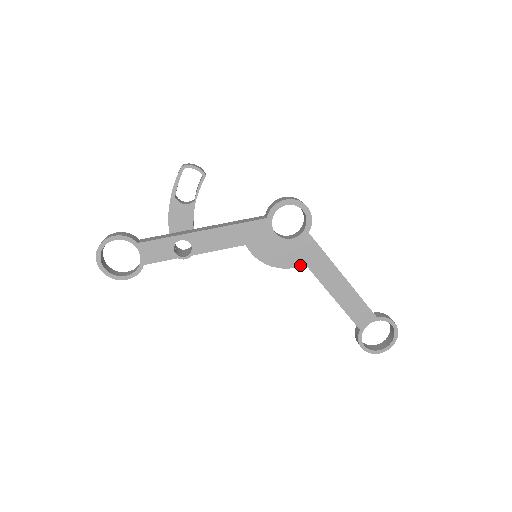
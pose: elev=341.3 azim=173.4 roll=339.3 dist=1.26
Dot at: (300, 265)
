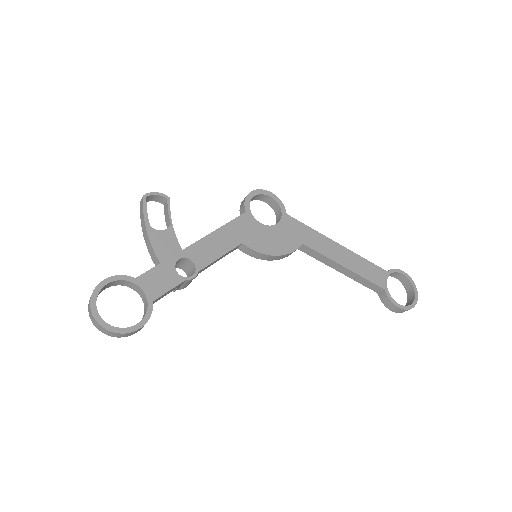
Dot at: (299, 246)
